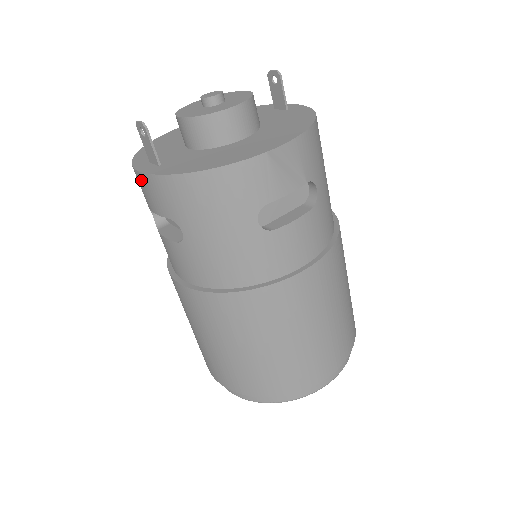
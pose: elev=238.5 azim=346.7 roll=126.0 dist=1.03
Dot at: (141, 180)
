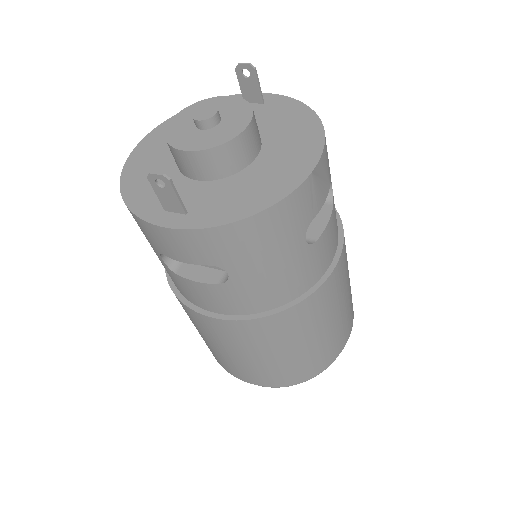
Dot at: (166, 235)
